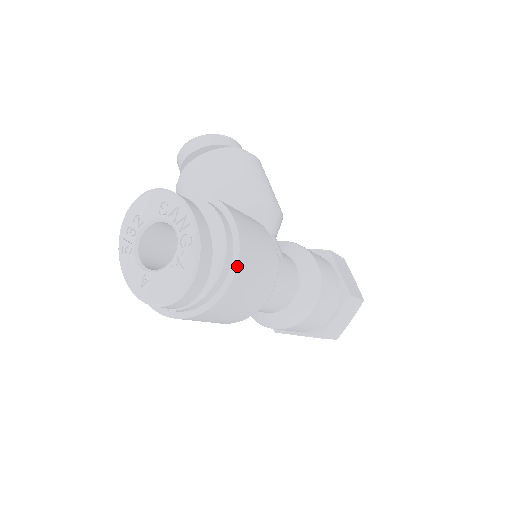
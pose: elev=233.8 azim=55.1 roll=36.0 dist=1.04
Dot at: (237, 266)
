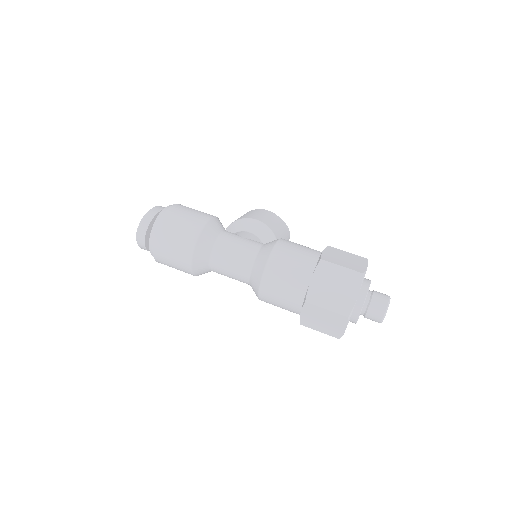
Dot at: (163, 215)
